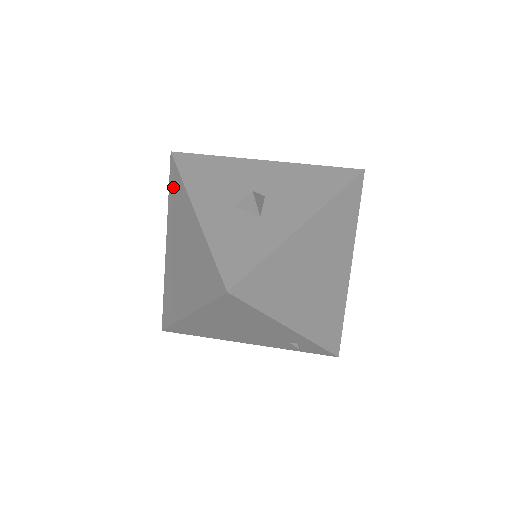
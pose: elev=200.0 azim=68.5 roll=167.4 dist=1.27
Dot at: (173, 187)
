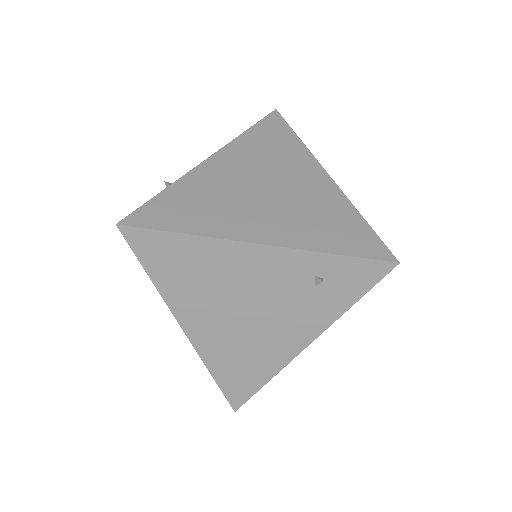
Dot at: occluded
